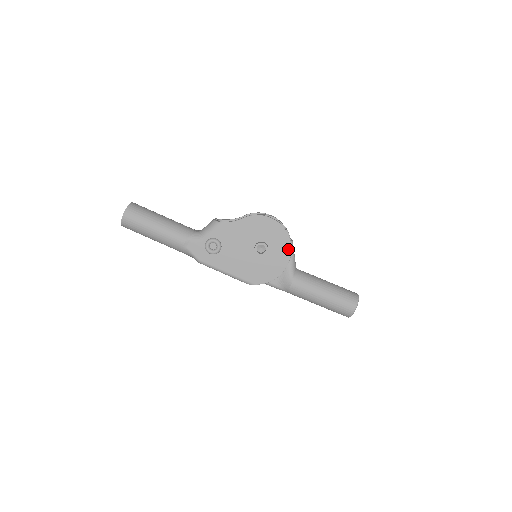
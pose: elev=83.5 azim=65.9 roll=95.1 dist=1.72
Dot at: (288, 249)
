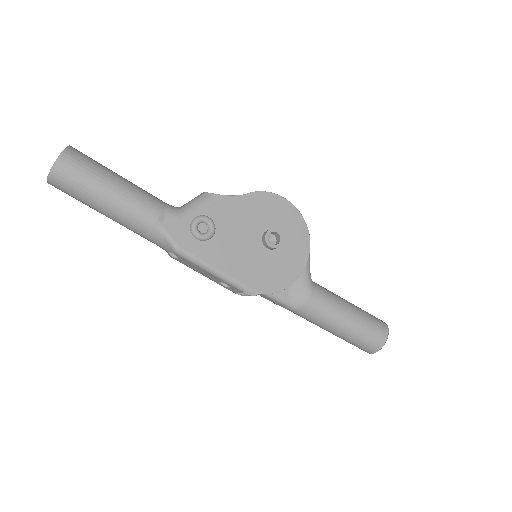
Dot at: (306, 245)
